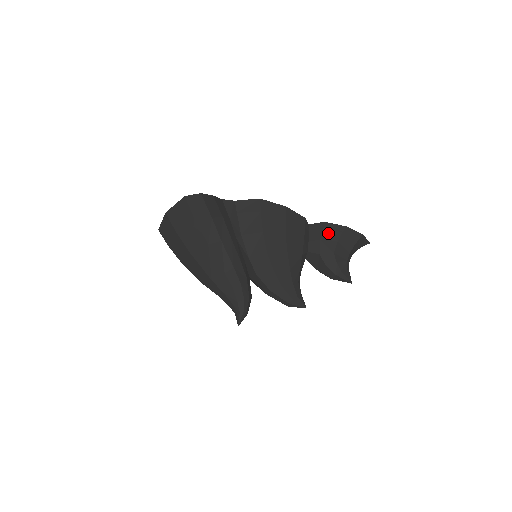
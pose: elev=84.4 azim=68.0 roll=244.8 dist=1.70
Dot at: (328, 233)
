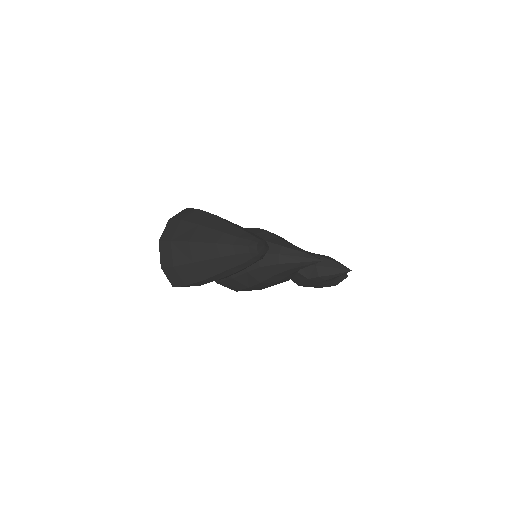
Dot at: (310, 252)
